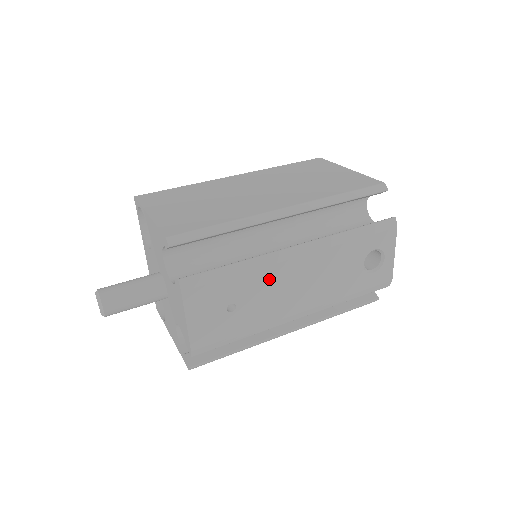
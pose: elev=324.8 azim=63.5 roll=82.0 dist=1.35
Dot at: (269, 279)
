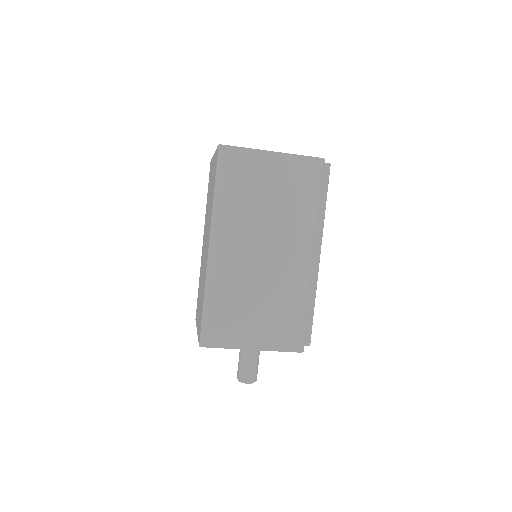
Dot at: occluded
